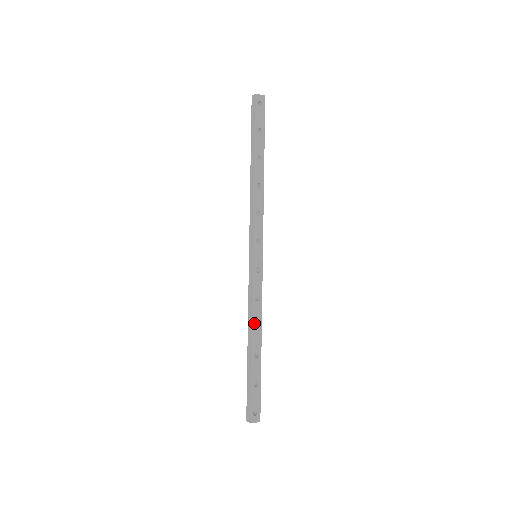
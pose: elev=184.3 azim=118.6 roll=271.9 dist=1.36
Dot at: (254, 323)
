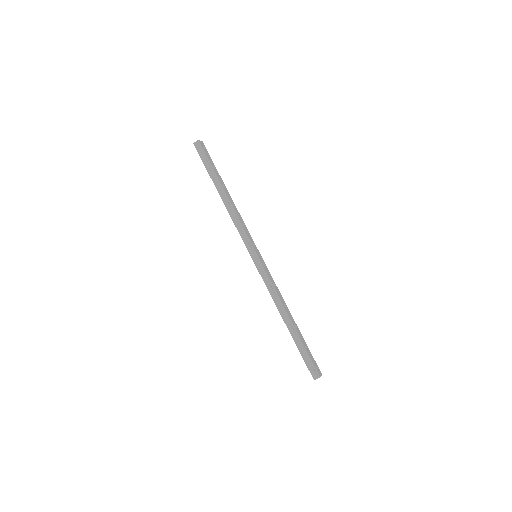
Dot at: (283, 303)
